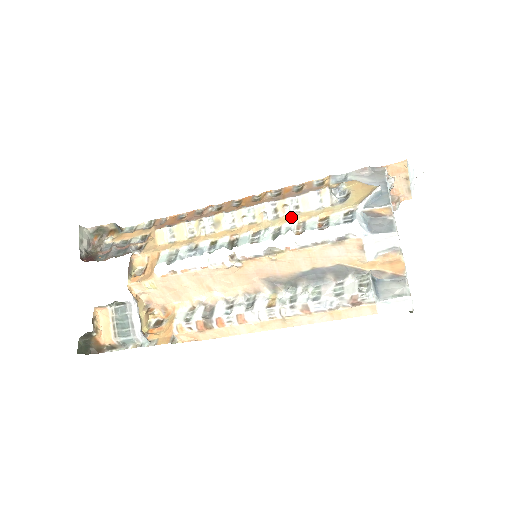
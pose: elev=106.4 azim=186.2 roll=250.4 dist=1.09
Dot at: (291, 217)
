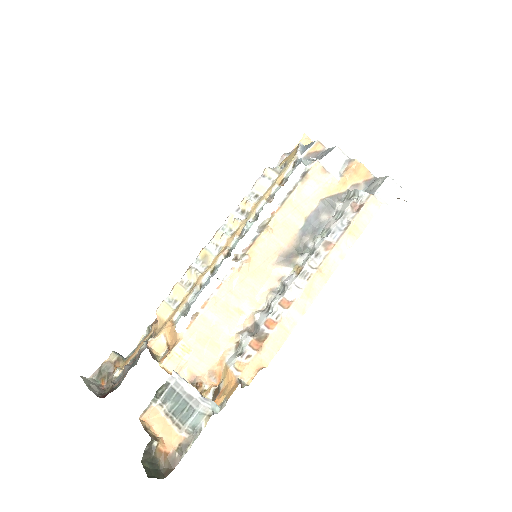
Dot at: (258, 202)
